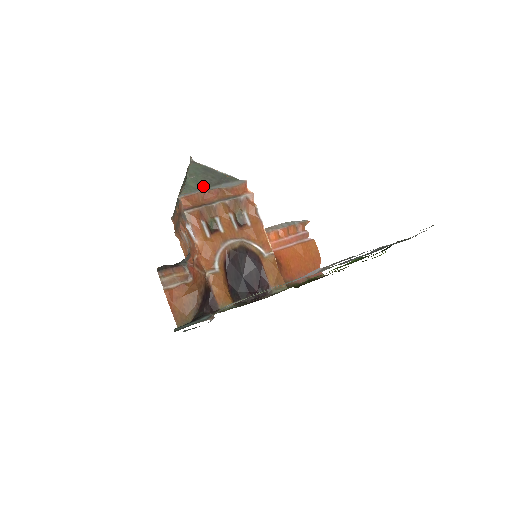
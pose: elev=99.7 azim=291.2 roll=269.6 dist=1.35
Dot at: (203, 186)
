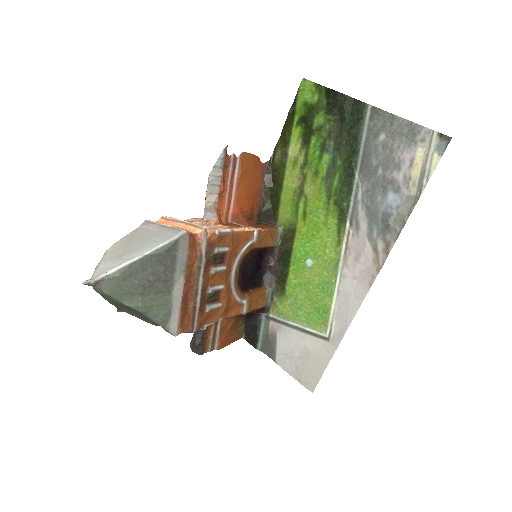
Dot at: (166, 295)
